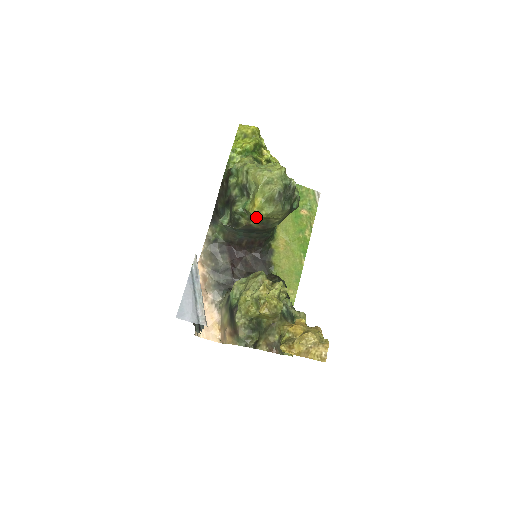
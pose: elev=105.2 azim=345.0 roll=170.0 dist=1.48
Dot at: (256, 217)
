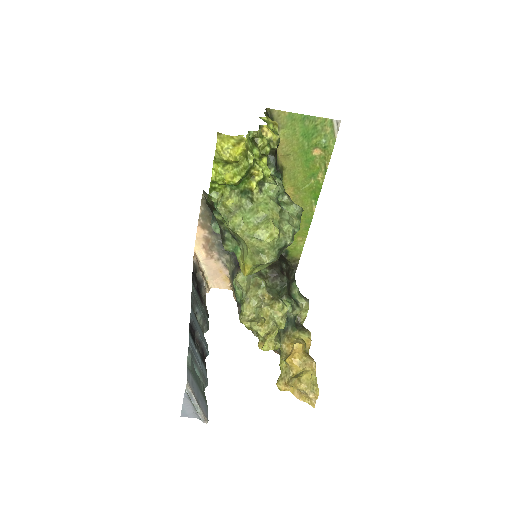
Dot at: occluded
